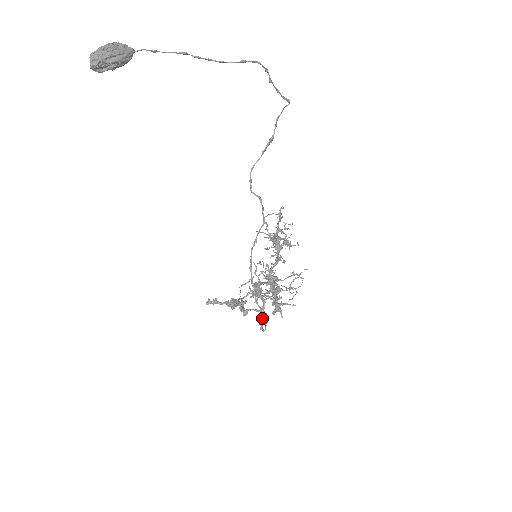
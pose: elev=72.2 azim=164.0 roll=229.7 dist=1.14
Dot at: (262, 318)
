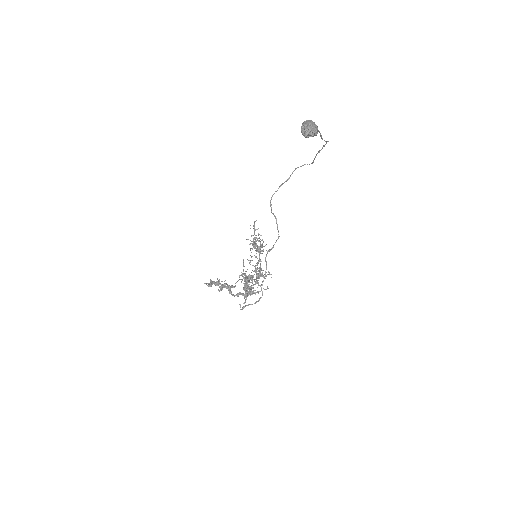
Dot at: (258, 301)
